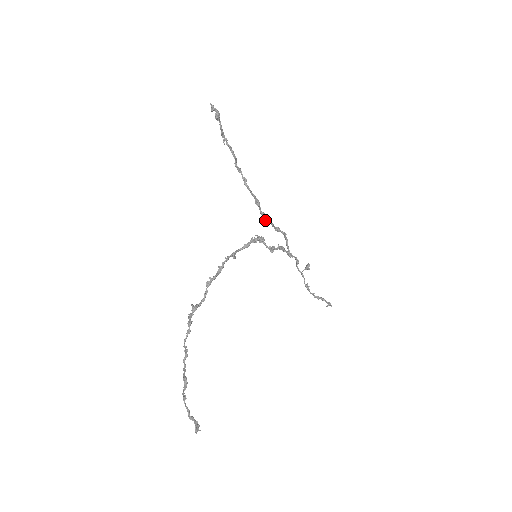
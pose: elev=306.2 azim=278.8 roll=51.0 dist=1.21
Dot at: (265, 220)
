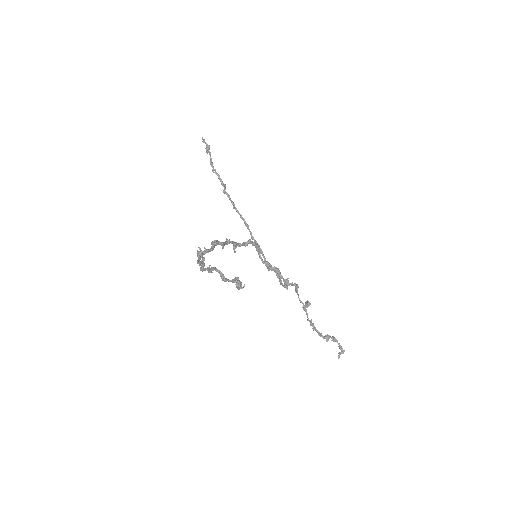
Dot at: occluded
